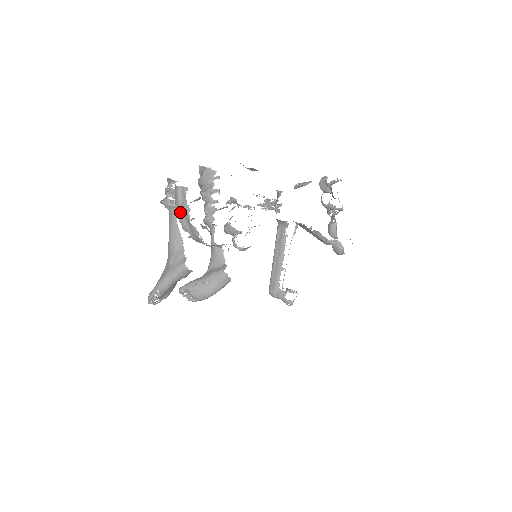
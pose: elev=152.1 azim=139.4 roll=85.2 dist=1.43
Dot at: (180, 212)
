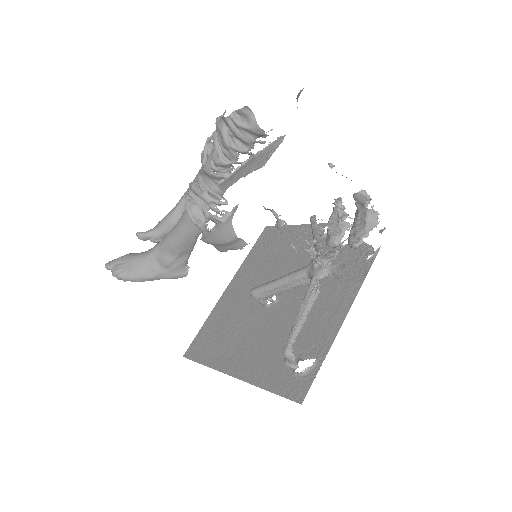
Dot at: occluded
